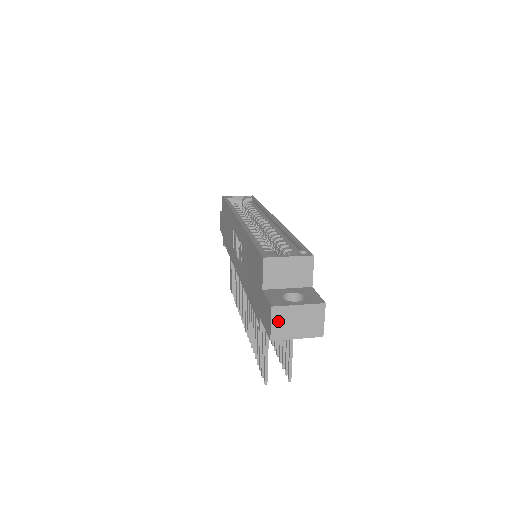
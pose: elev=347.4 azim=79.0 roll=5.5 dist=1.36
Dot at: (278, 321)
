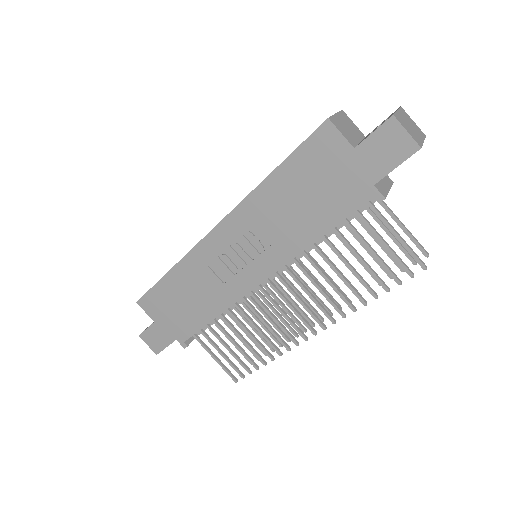
Dot at: (406, 128)
